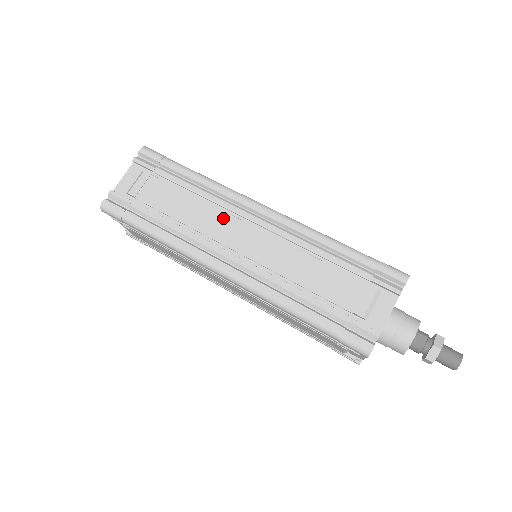
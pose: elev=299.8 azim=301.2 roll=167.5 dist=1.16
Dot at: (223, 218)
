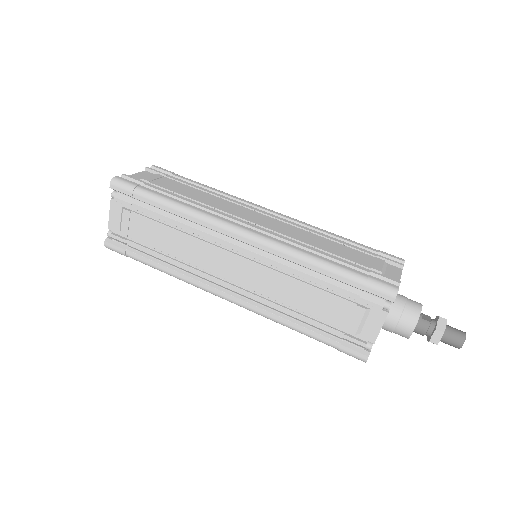
Dot at: (236, 206)
